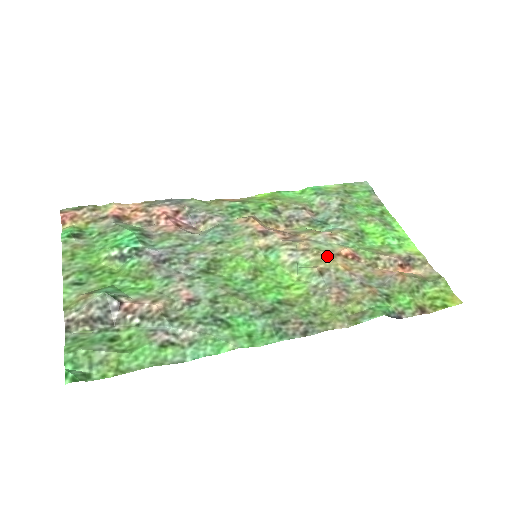
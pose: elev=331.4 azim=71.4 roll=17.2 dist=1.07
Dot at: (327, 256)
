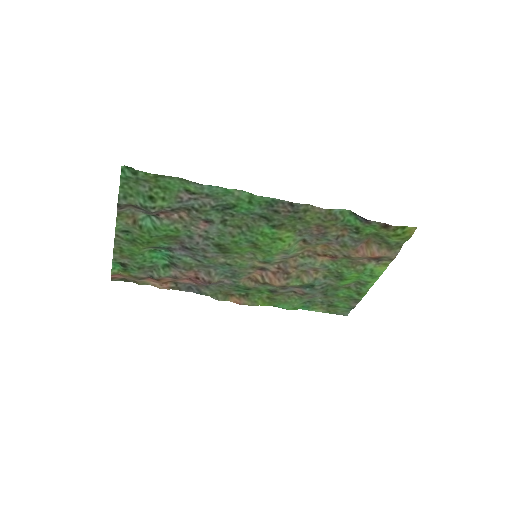
Dot at: (309, 251)
